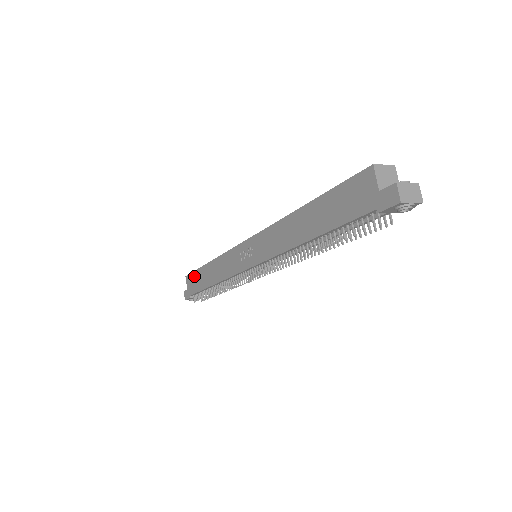
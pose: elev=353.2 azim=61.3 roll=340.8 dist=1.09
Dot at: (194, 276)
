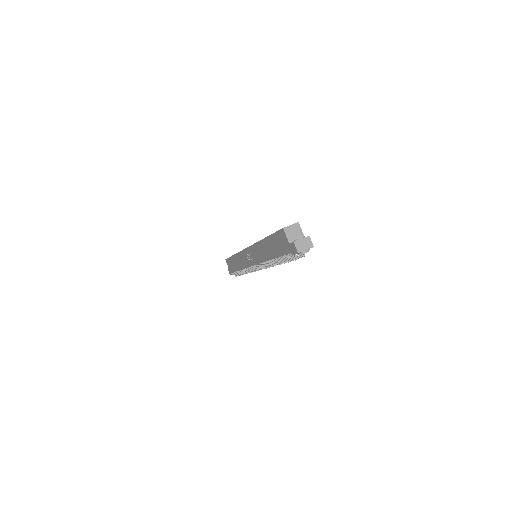
Dot at: (229, 261)
